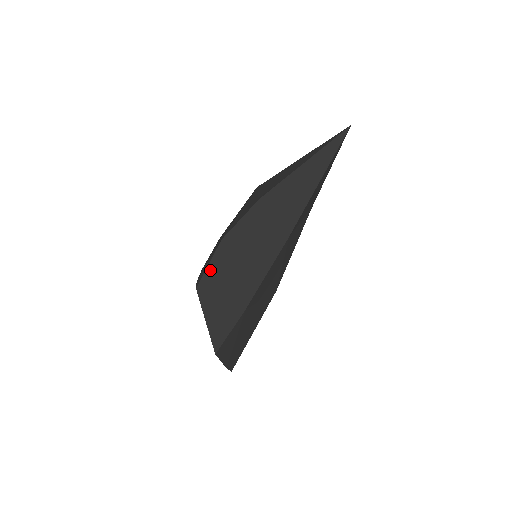
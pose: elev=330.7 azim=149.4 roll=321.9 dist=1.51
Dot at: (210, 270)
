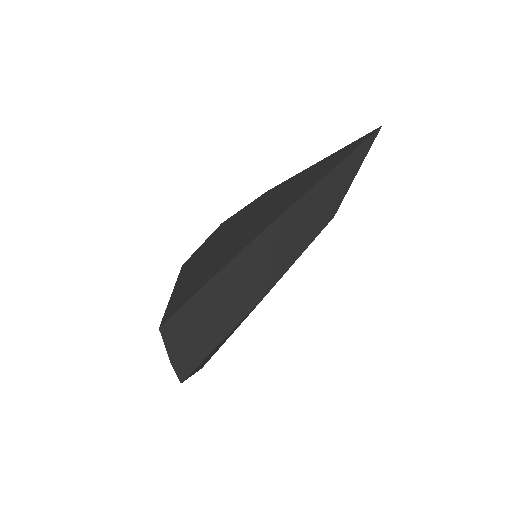
Dot at: (200, 249)
